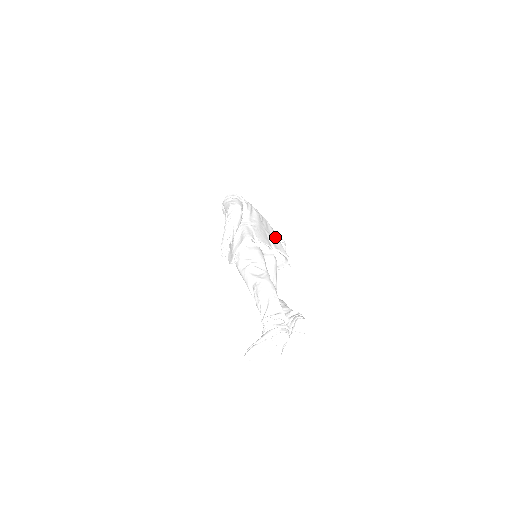
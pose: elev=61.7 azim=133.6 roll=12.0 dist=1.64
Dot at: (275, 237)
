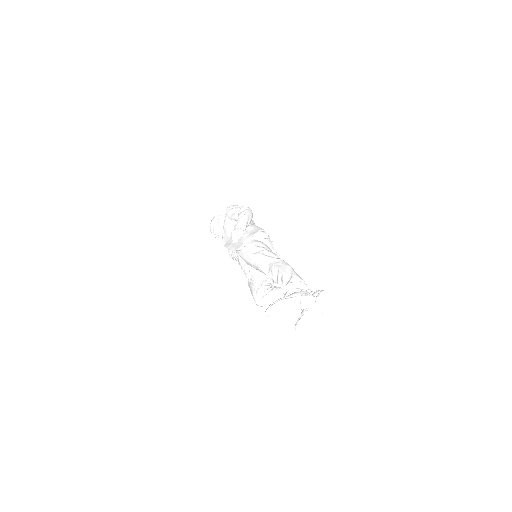
Dot at: occluded
